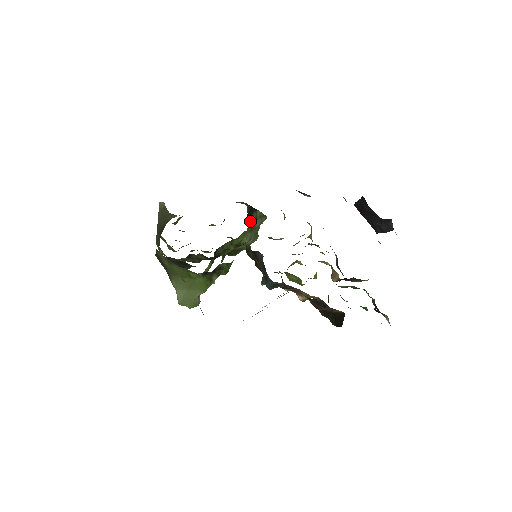
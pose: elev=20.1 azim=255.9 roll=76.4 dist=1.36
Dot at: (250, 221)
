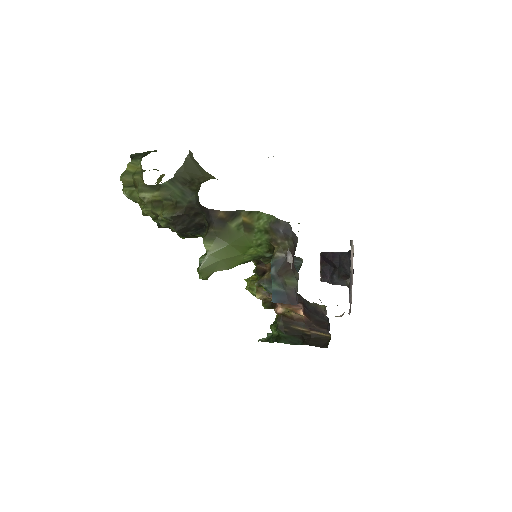
Dot at: occluded
